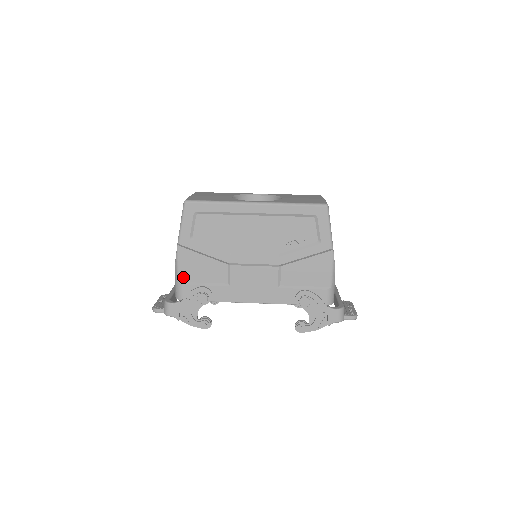
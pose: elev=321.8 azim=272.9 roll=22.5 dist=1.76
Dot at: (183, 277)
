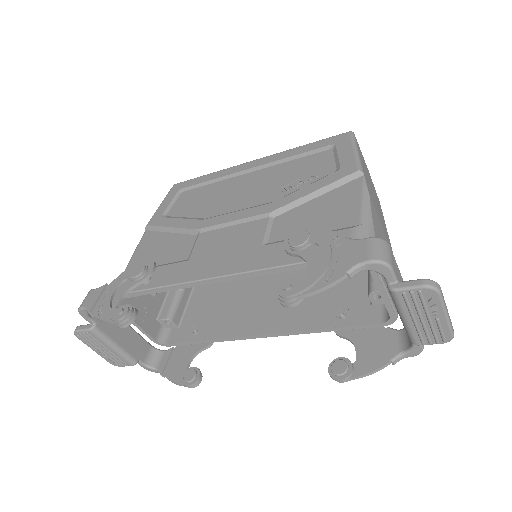
Dot at: occluded
